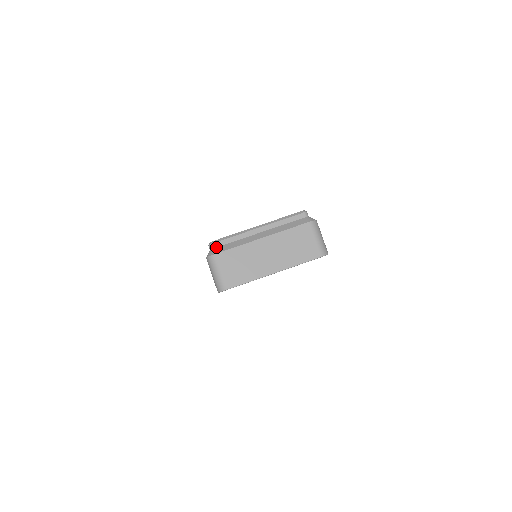
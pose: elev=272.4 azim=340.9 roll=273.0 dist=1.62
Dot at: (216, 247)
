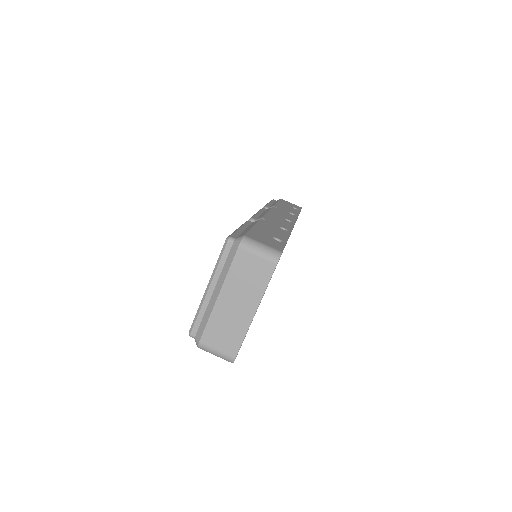
Dot at: (196, 334)
